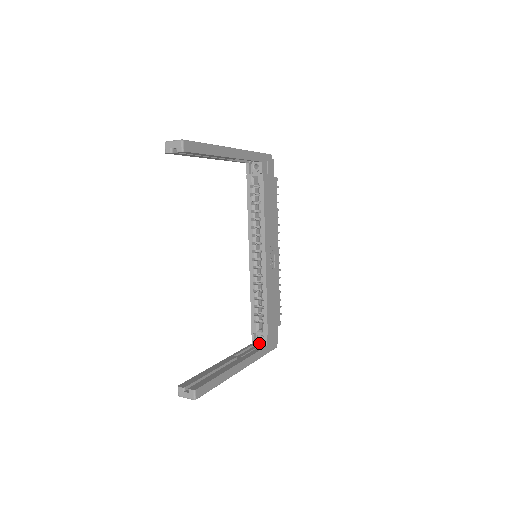
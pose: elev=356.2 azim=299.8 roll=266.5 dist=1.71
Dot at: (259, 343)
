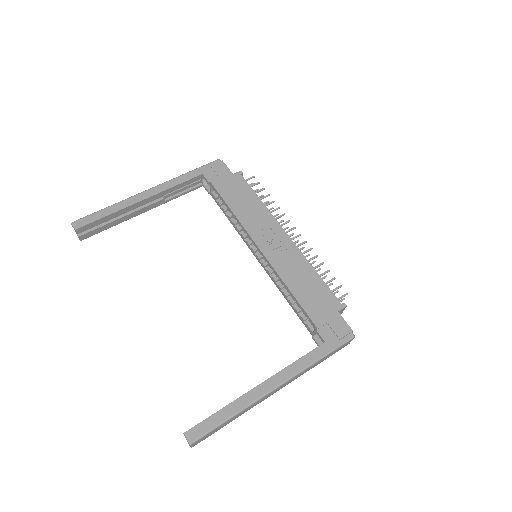
Dot at: occluded
